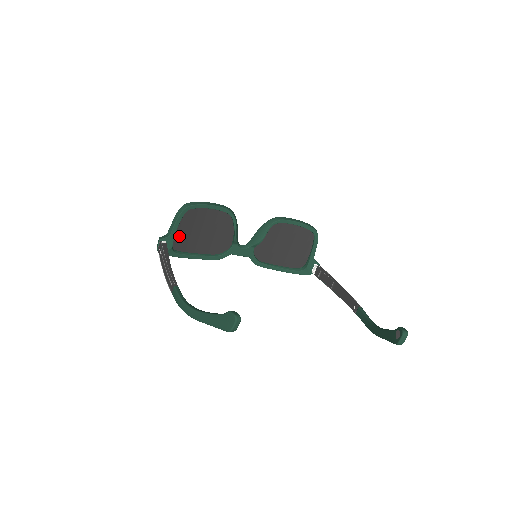
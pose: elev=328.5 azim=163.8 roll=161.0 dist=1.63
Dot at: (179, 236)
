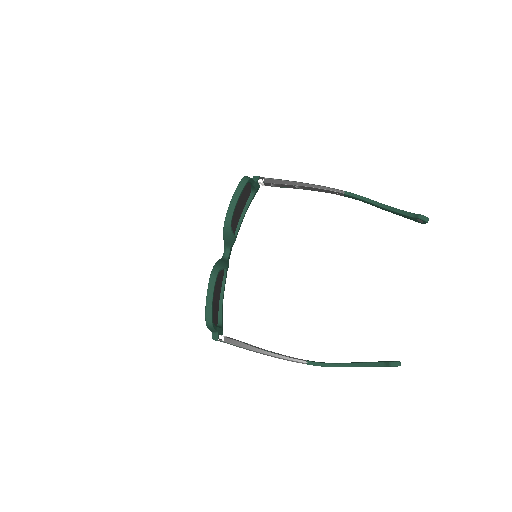
Dot at: (215, 321)
